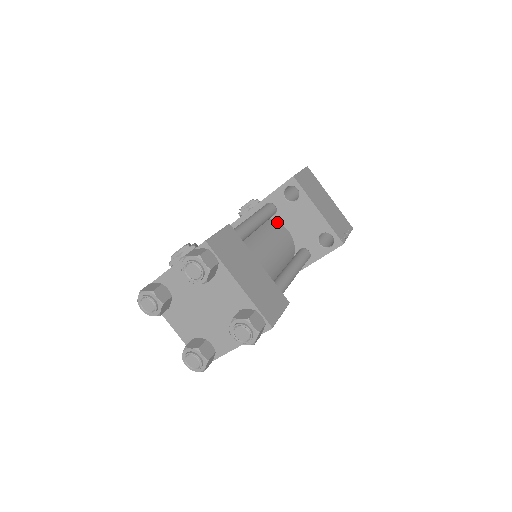
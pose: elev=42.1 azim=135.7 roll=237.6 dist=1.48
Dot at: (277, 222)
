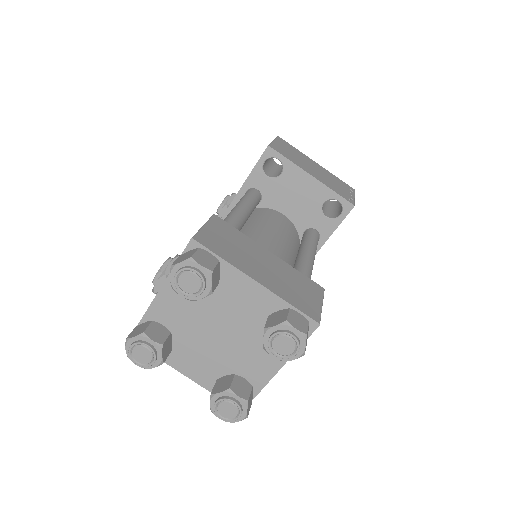
Dot at: (266, 209)
